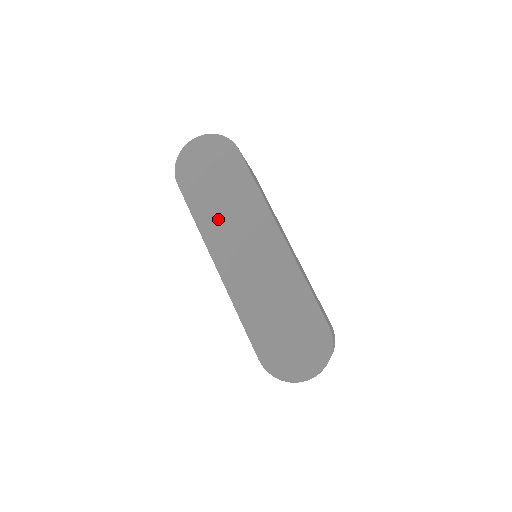
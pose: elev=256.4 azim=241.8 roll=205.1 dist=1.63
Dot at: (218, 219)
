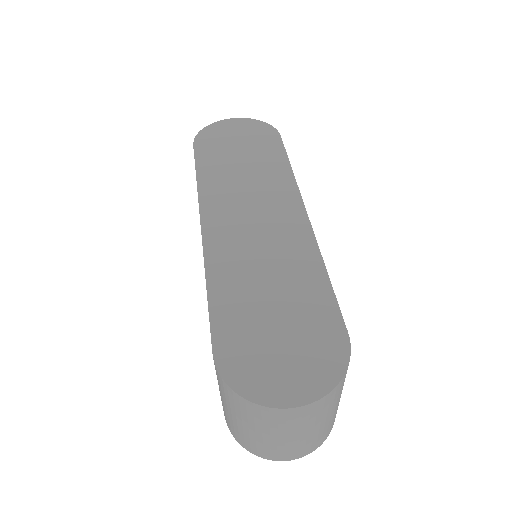
Dot at: (228, 183)
